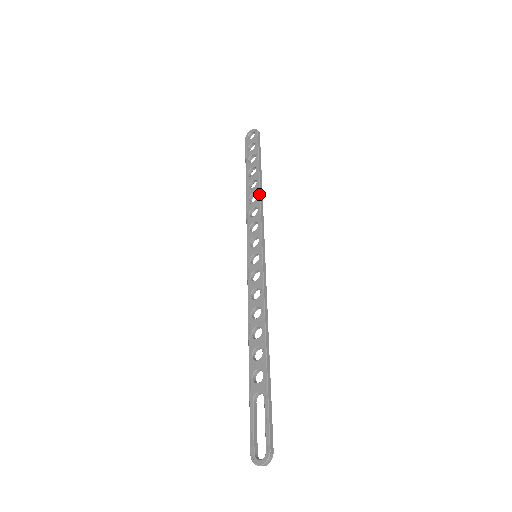
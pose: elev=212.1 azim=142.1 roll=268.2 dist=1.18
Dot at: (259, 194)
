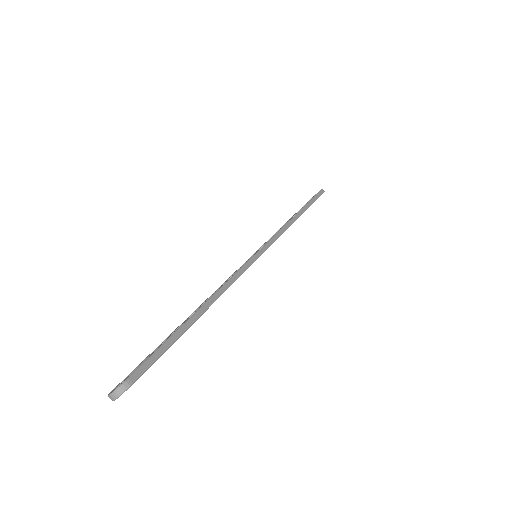
Dot at: (290, 219)
